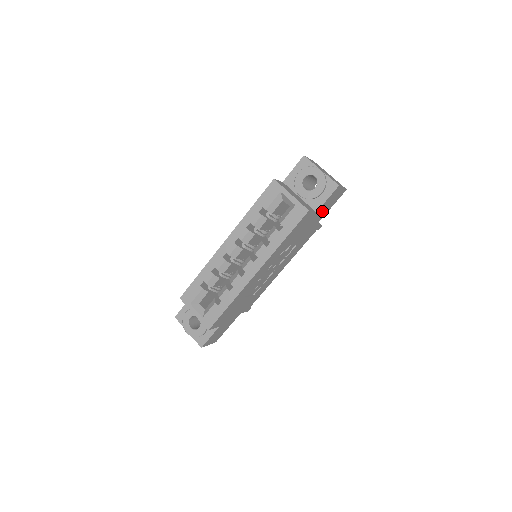
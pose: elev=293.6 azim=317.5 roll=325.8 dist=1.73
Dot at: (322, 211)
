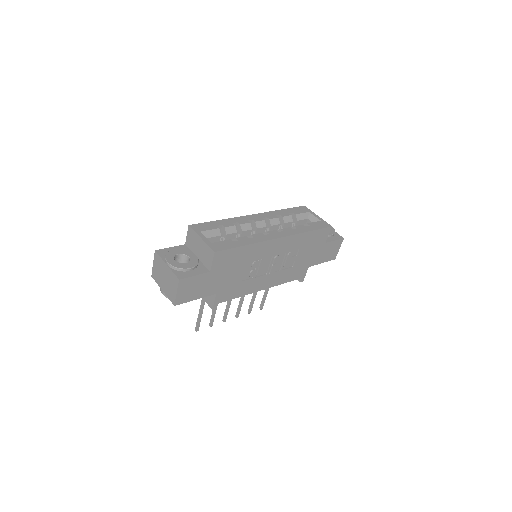
Dot at: (323, 253)
